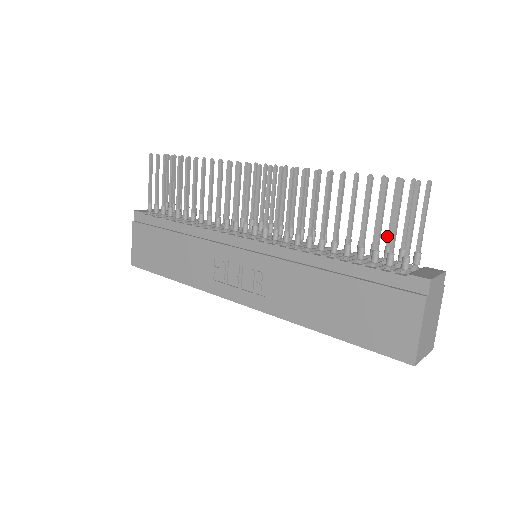
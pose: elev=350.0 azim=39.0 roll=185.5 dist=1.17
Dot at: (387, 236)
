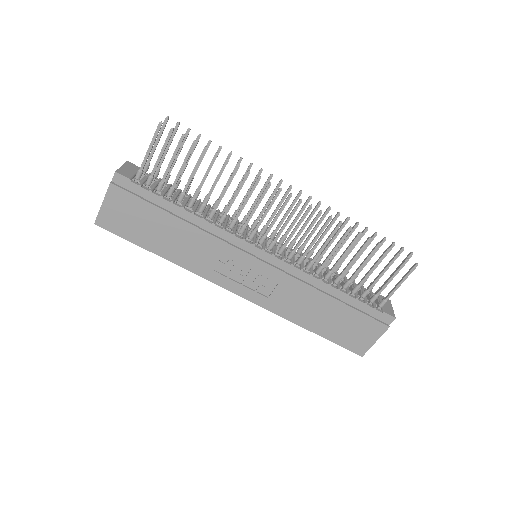
Dot at: occluded
